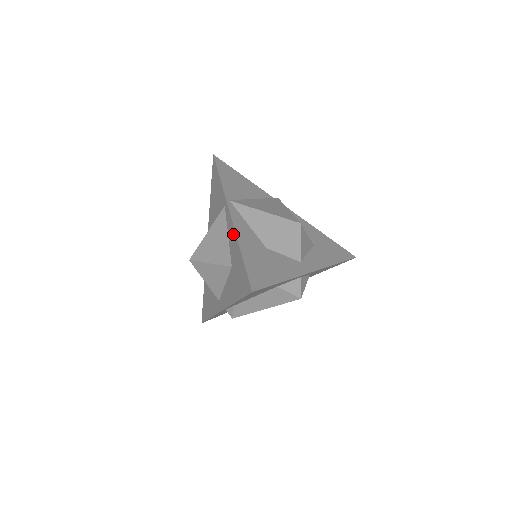
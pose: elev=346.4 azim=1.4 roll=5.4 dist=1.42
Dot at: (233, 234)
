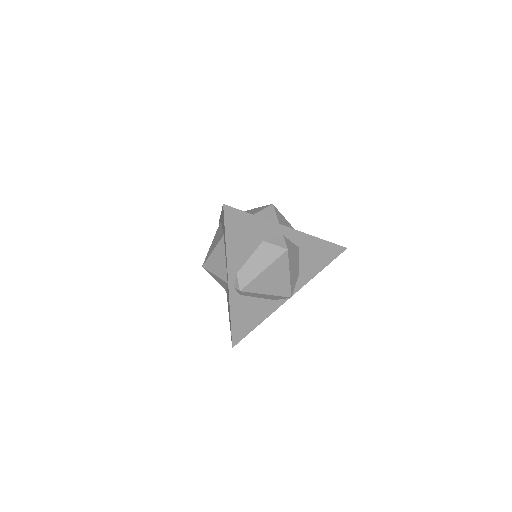
Dot at: (221, 216)
